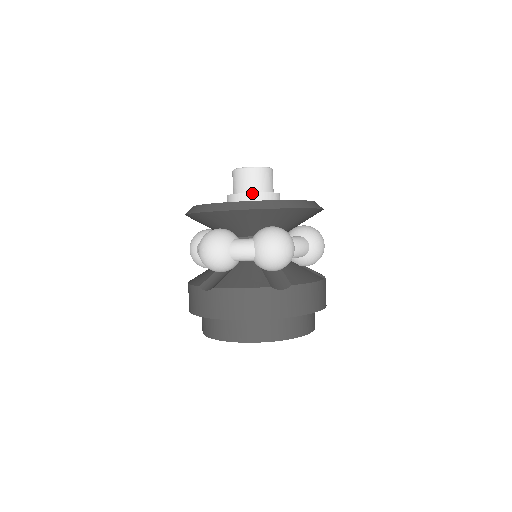
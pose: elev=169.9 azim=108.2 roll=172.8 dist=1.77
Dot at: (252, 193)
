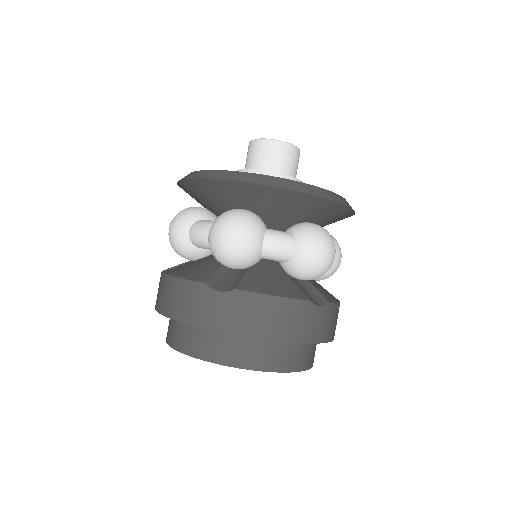
Dot at: (249, 170)
